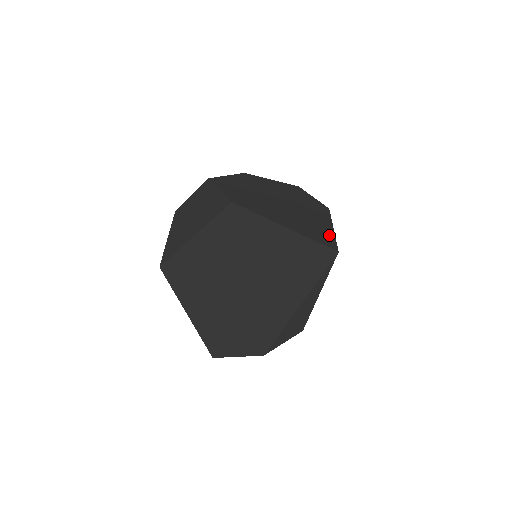
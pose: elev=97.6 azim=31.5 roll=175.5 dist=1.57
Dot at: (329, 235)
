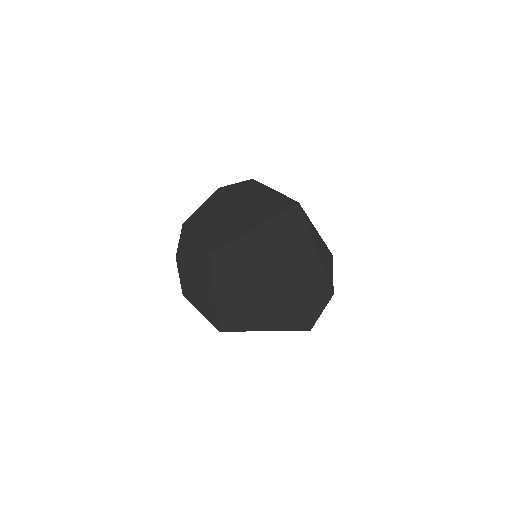
Dot at: (279, 198)
